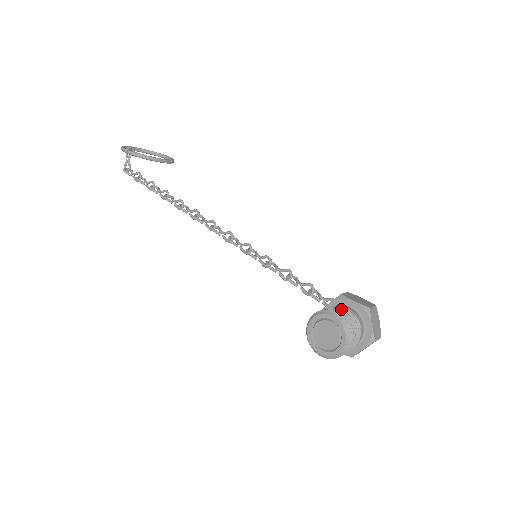
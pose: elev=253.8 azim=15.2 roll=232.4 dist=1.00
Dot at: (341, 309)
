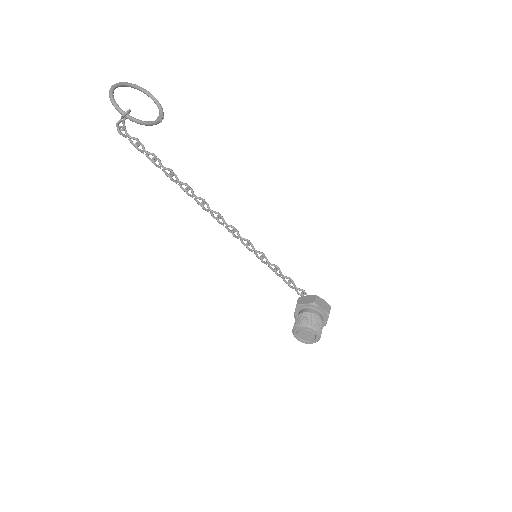
Dot at: (317, 321)
